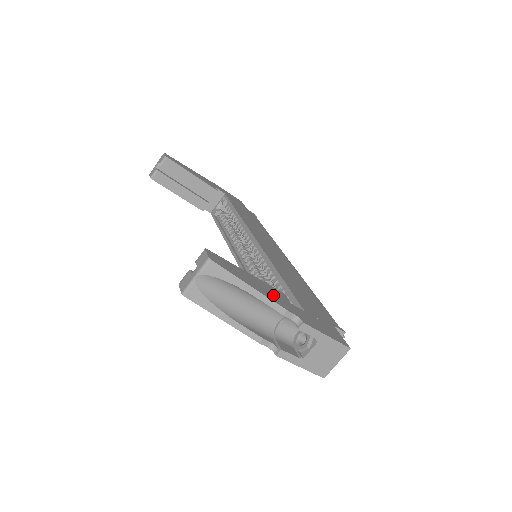
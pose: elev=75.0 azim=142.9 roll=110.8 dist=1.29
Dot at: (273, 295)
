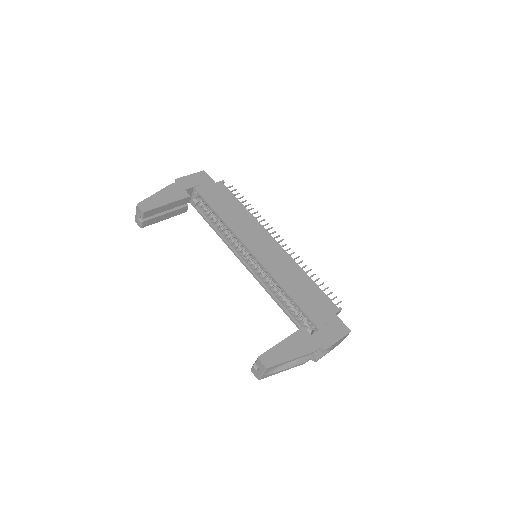
Dot at: (302, 345)
